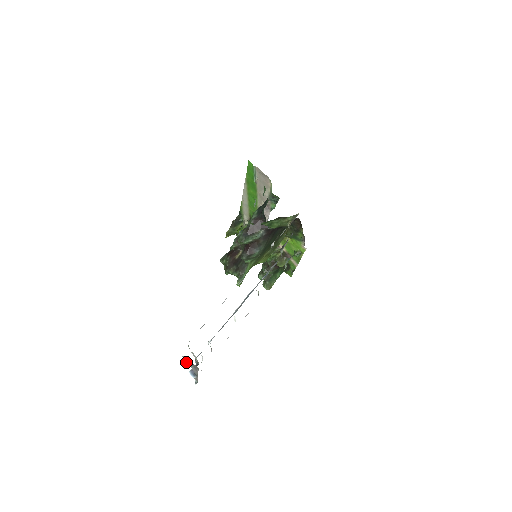
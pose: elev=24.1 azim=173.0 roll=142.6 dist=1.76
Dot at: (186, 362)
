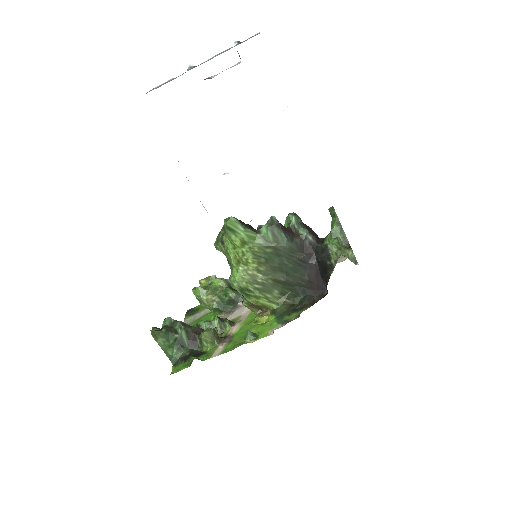
Dot at: (240, 42)
